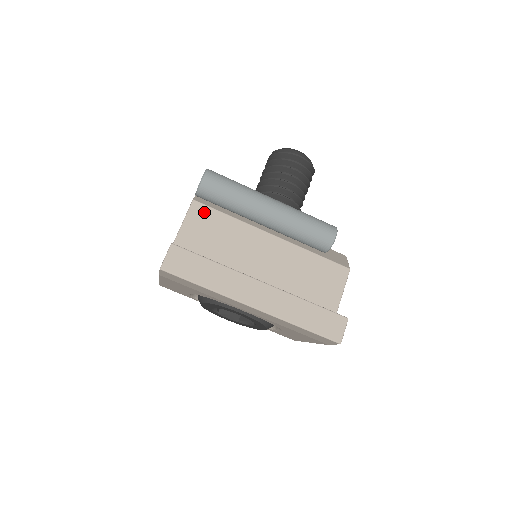
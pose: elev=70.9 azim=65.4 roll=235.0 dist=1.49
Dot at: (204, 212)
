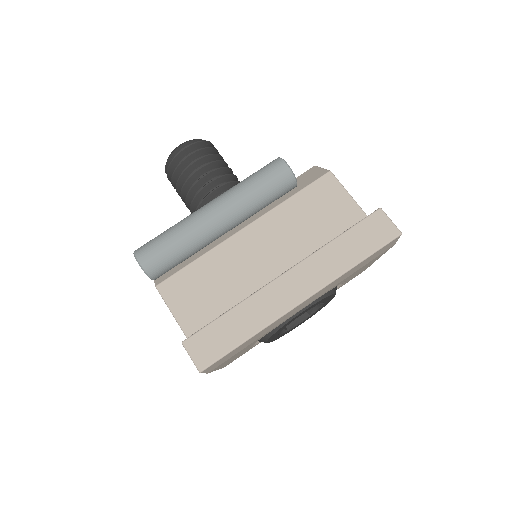
Dot at: (175, 284)
